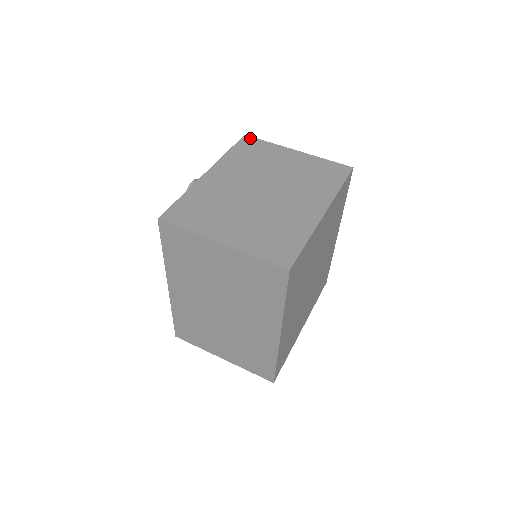
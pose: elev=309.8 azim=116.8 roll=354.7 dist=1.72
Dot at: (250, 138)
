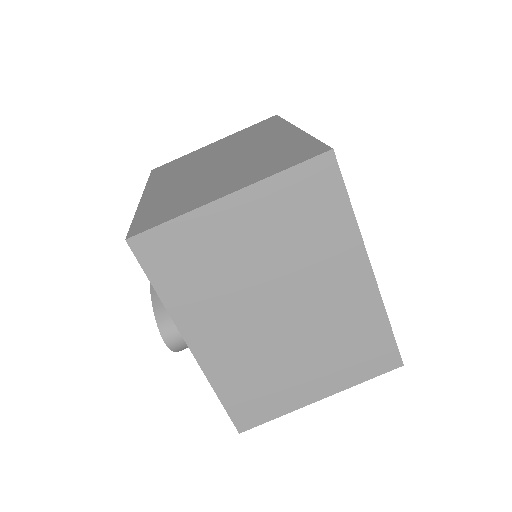
Dot at: (142, 240)
